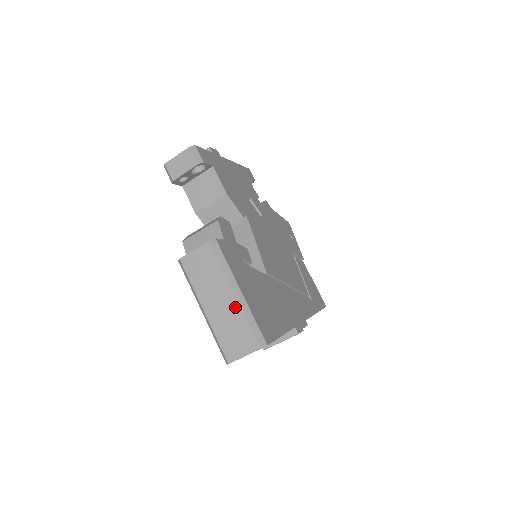
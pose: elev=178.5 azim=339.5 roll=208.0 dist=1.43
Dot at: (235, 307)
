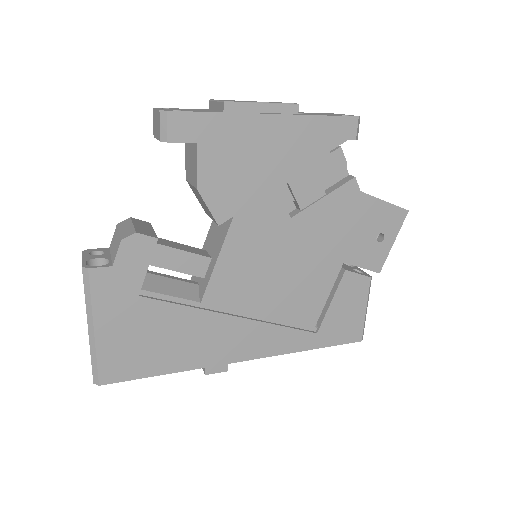
Dot at: (89, 336)
